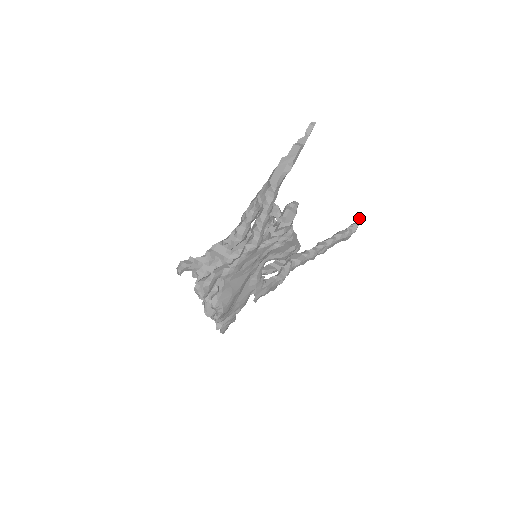
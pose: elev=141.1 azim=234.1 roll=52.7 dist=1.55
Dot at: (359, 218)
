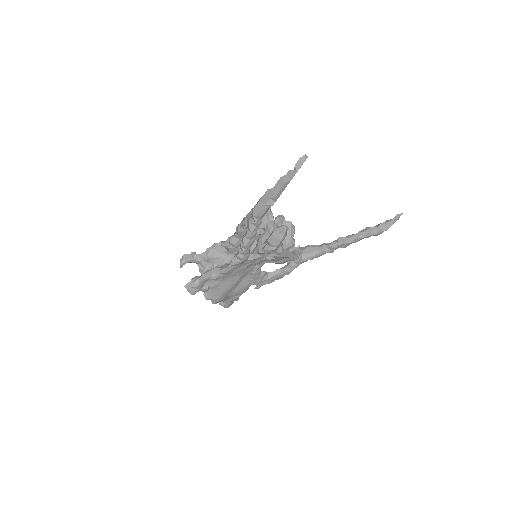
Dot at: (396, 216)
